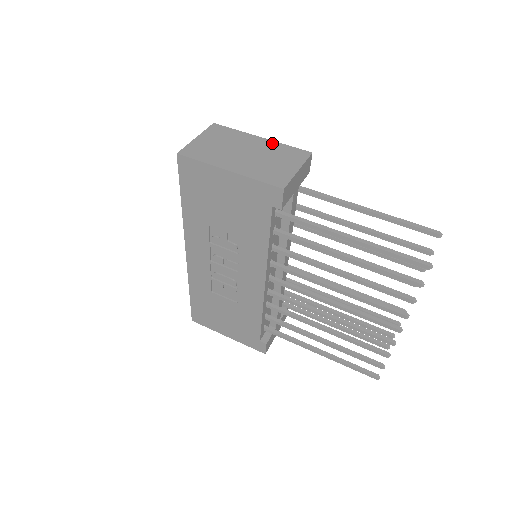
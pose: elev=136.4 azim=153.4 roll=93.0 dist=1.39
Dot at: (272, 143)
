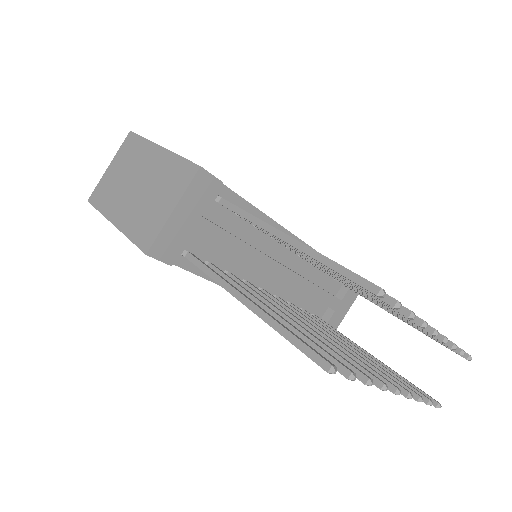
Dot at: (167, 157)
